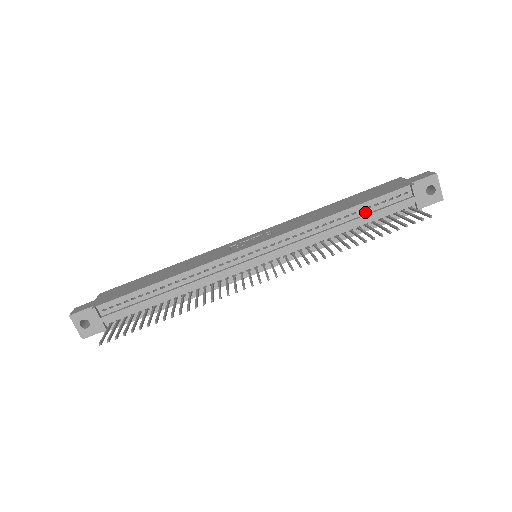
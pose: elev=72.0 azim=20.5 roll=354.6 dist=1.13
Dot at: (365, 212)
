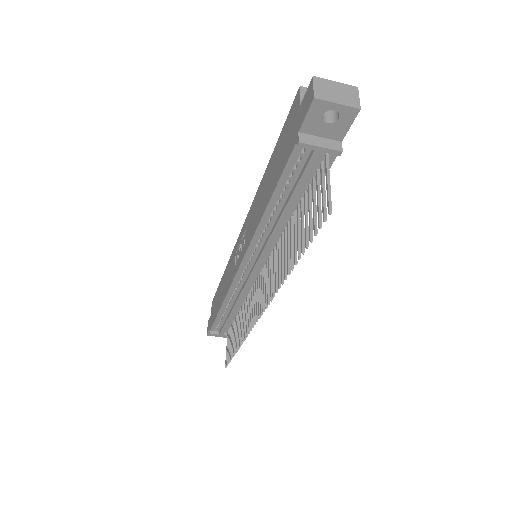
Dot at: (287, 193)
